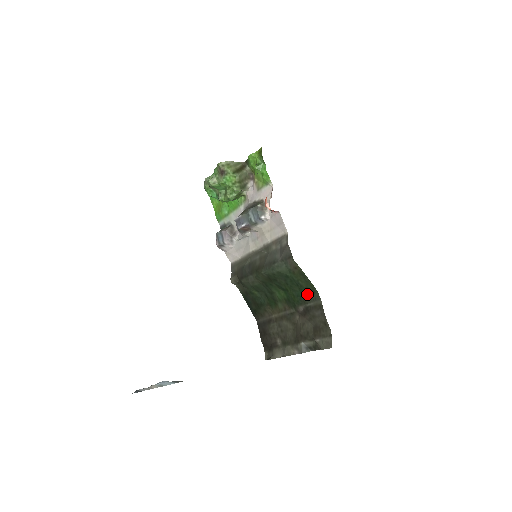
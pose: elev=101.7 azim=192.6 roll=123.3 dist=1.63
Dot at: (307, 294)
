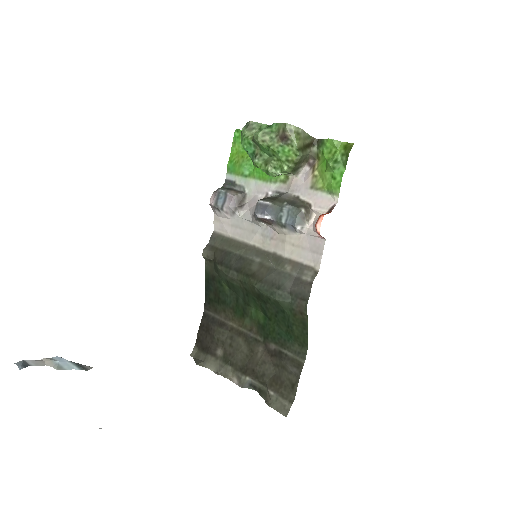
Dot at: (292, 341)
